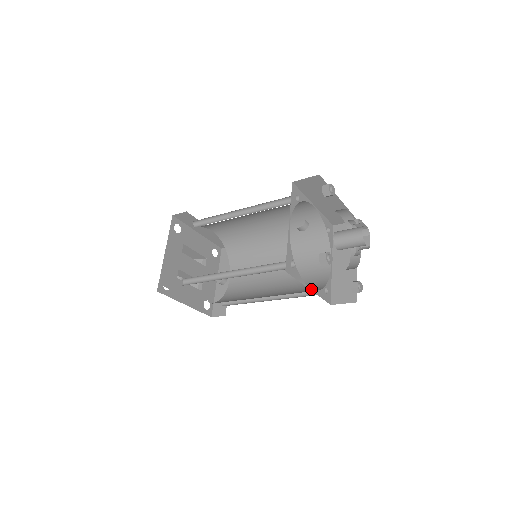
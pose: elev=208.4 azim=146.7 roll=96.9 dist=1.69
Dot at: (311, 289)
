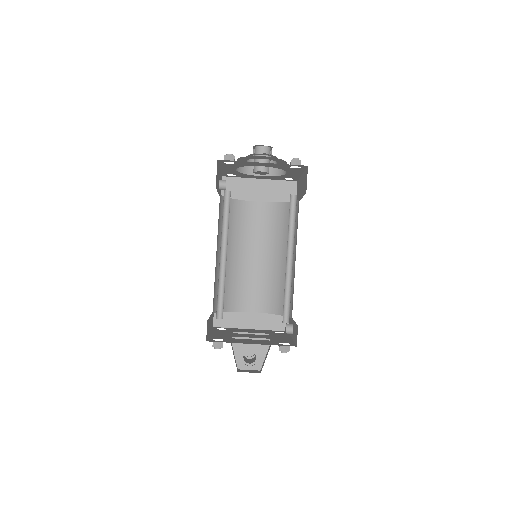
Dot at: occluded
